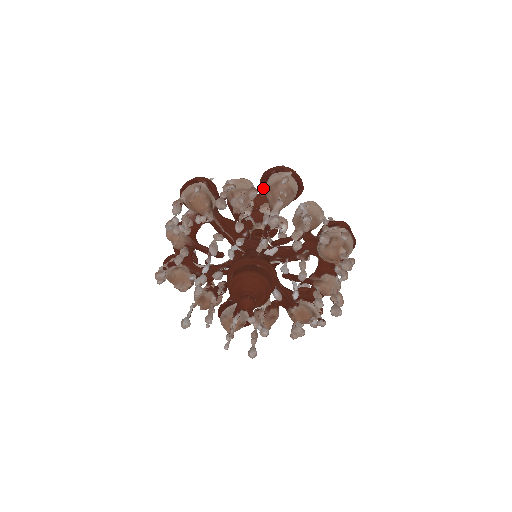
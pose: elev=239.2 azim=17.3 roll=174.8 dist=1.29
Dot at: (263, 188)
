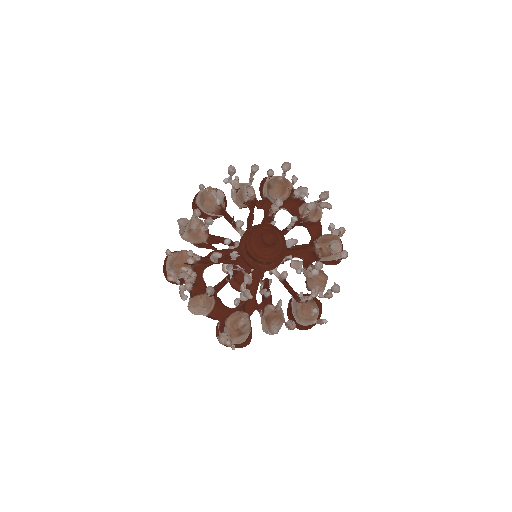
Dot at: (203, 216)
